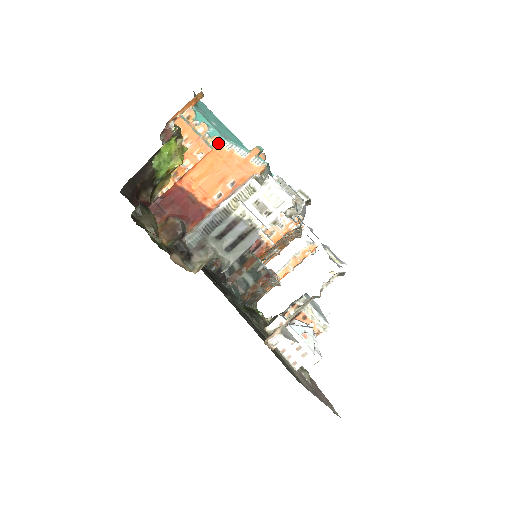
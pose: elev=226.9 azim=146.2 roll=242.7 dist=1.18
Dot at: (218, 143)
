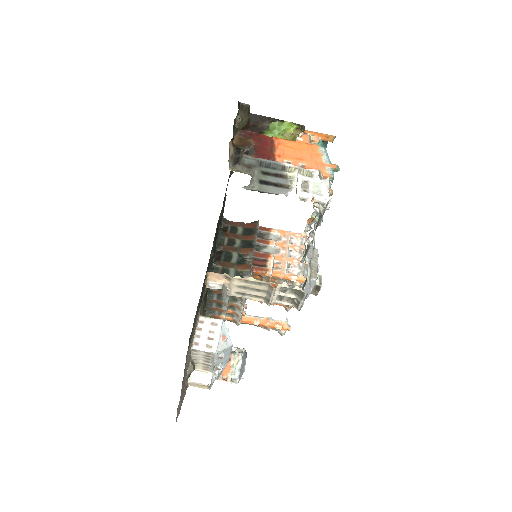
Dot at: occluded
